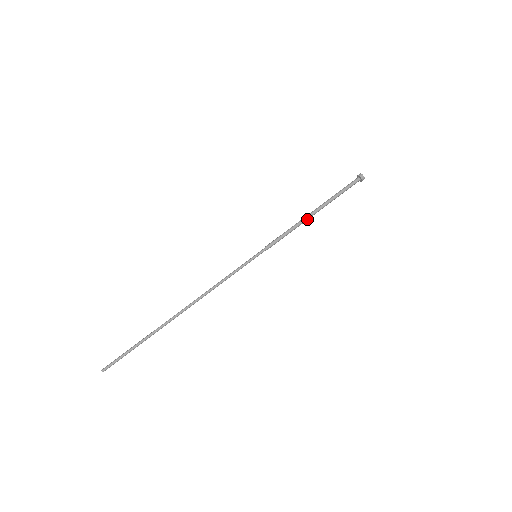
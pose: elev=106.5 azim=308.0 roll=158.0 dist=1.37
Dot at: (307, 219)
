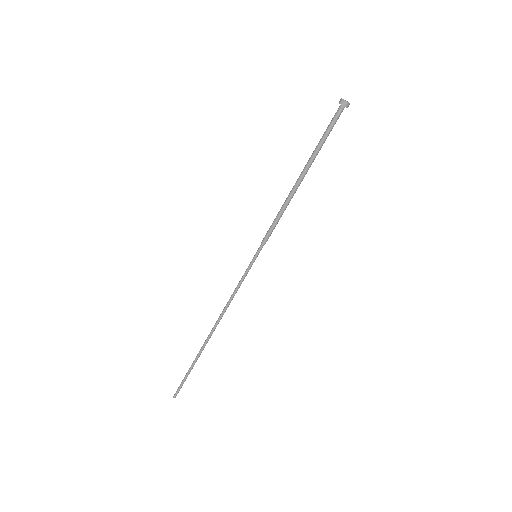
Dot at: (295, 192)
